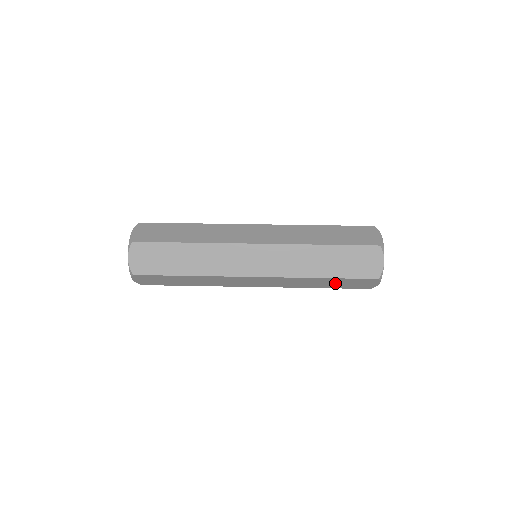
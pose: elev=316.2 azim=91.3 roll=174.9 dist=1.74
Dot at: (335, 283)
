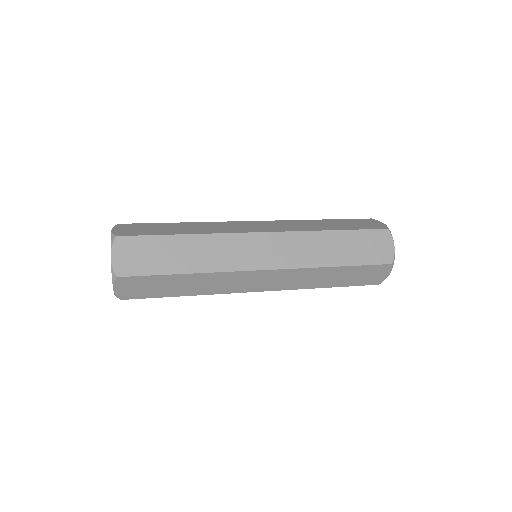
Dot at: (346, 276)
